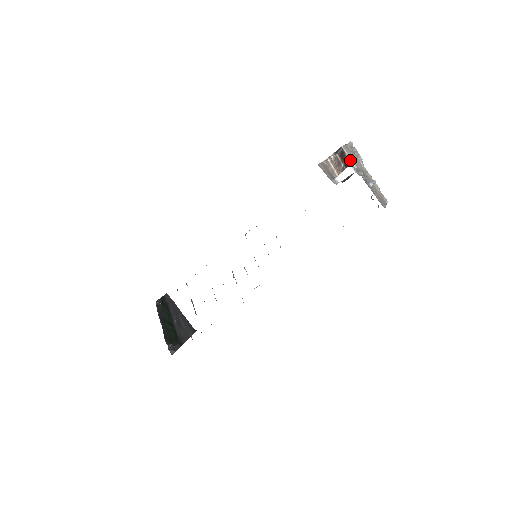
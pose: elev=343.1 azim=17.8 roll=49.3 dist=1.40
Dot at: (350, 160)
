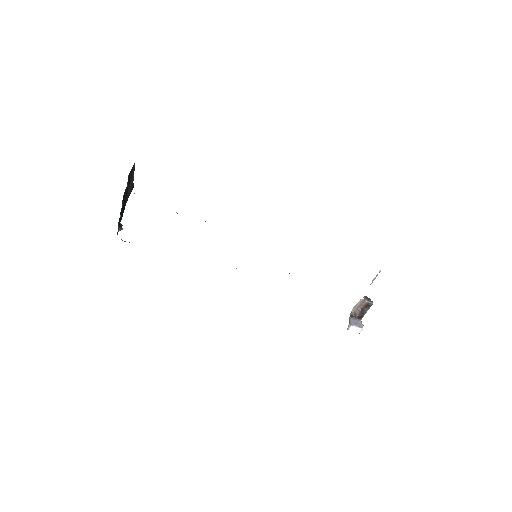
Dot at: occluded
